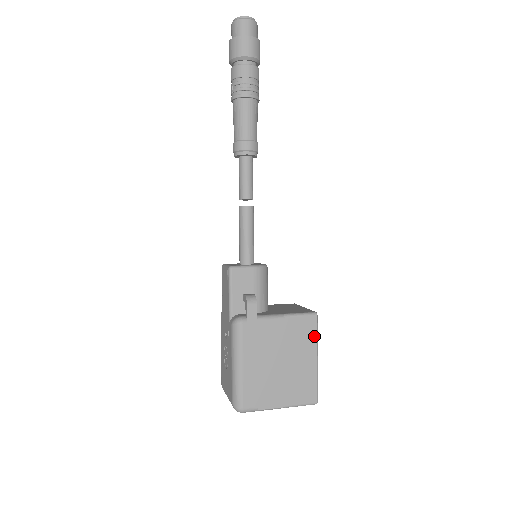
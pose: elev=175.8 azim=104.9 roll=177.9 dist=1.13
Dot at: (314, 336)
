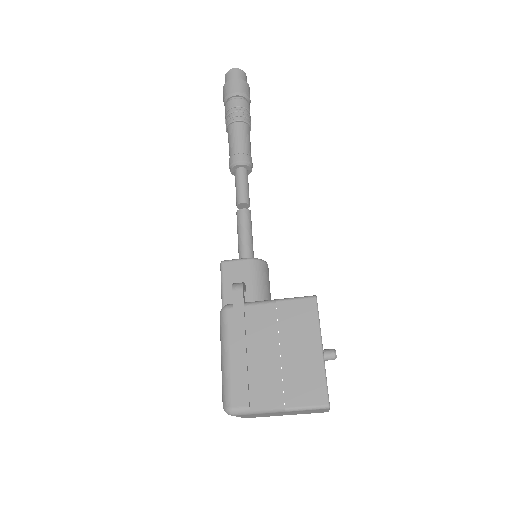
Dot at: (315, 321)
